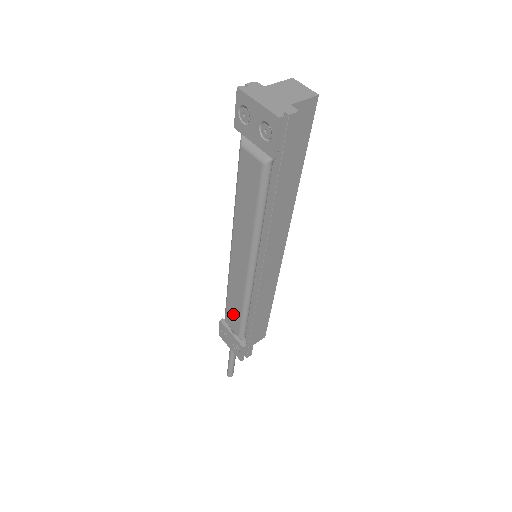
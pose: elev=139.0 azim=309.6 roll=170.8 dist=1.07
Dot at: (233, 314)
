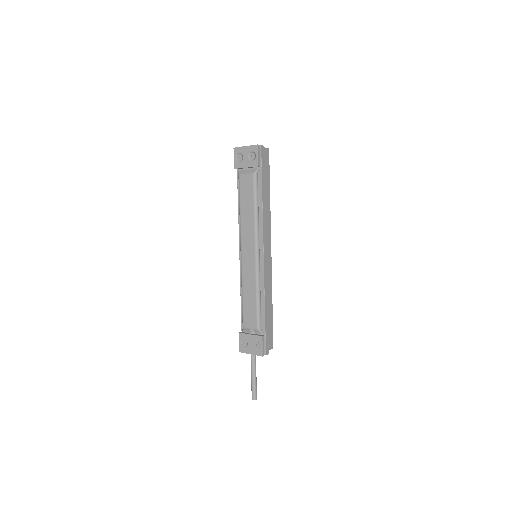
Dot at: (249, 309)
